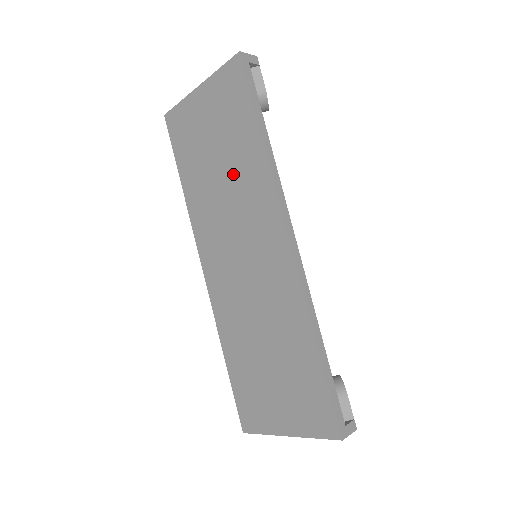
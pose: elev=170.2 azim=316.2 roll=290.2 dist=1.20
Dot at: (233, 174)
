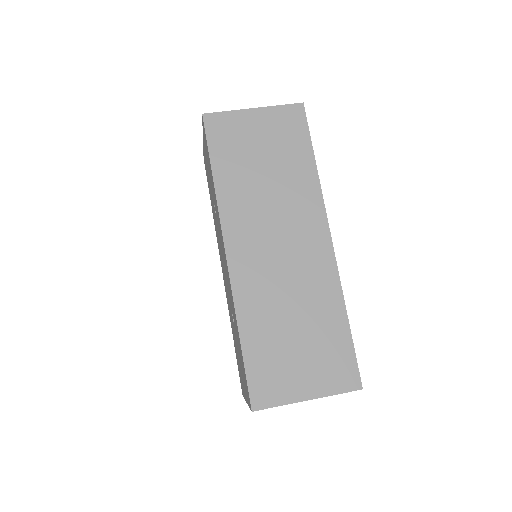
Dot at: (282, 182)
